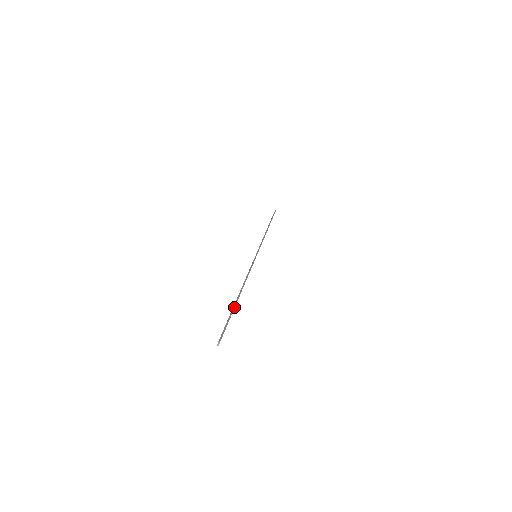
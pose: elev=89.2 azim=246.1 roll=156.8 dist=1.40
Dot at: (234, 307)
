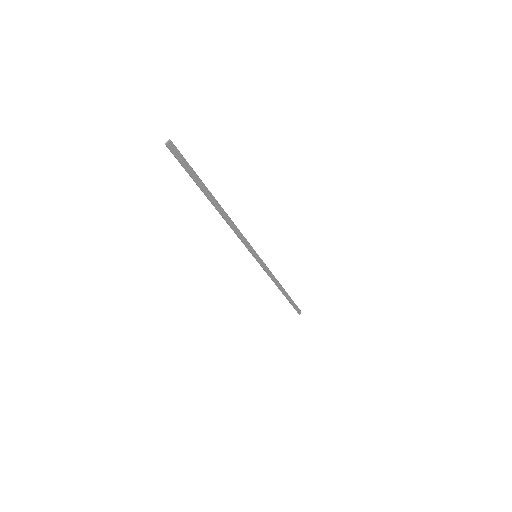
Dot at: occluded
